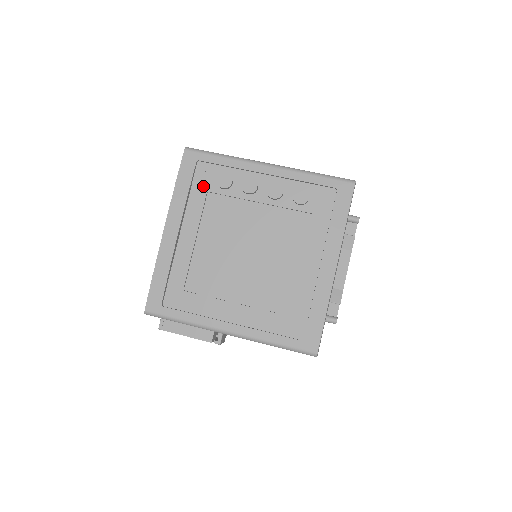
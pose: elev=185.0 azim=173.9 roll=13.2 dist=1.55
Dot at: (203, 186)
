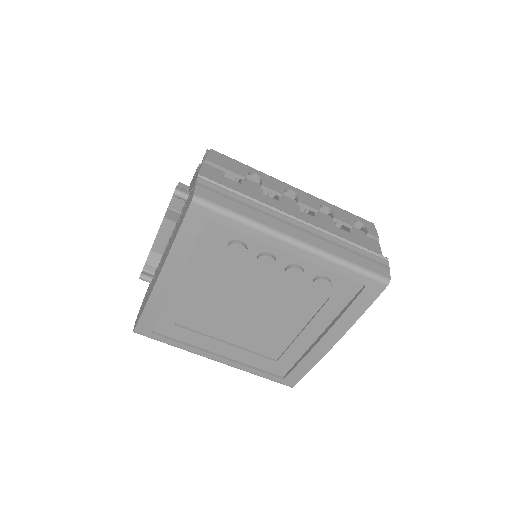
Dot at: (210, 244)
